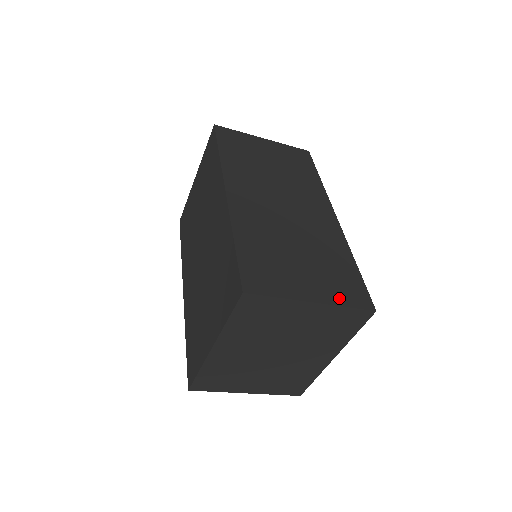
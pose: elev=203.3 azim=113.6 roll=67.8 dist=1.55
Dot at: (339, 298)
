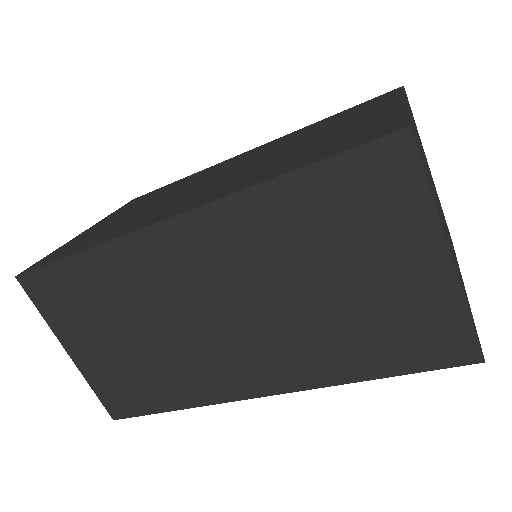
Dot at: occluded
